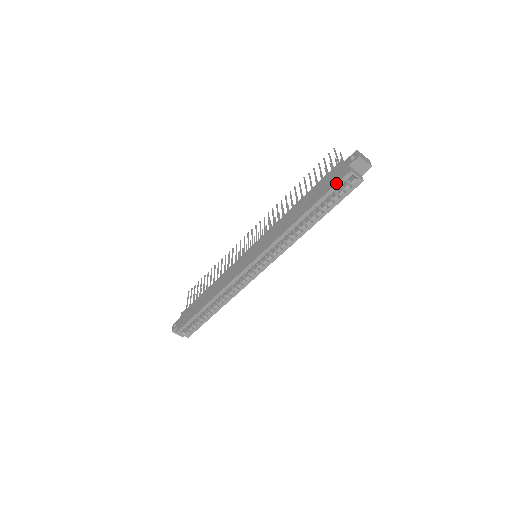
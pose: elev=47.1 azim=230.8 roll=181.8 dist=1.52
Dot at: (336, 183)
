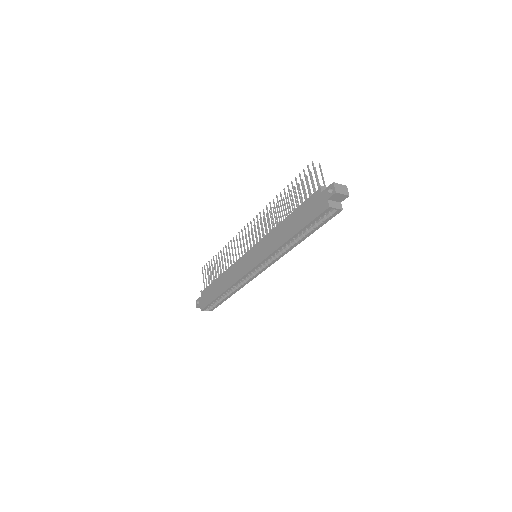
Dot at: (317, 216)
